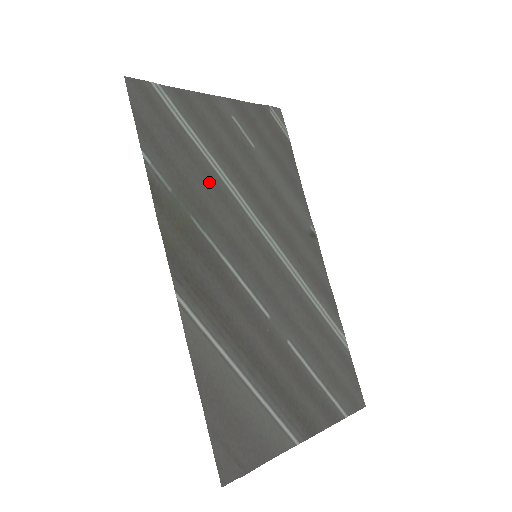
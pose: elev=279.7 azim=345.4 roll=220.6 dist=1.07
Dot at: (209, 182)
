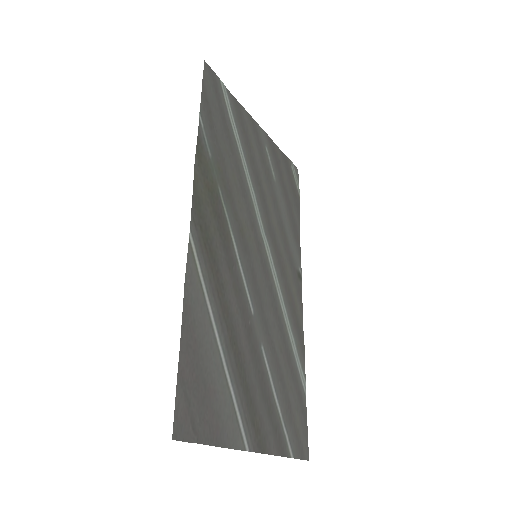
Dot at: (238, 175)
